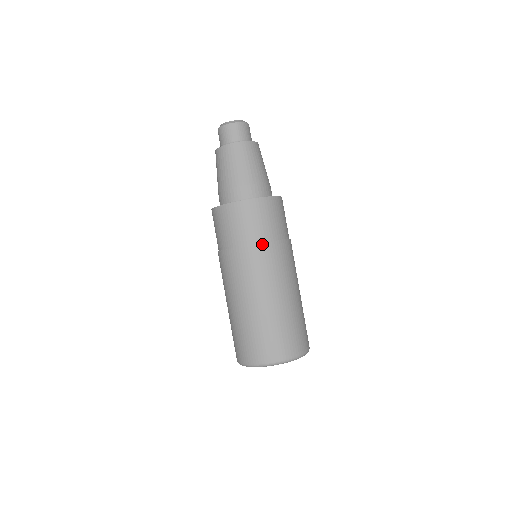
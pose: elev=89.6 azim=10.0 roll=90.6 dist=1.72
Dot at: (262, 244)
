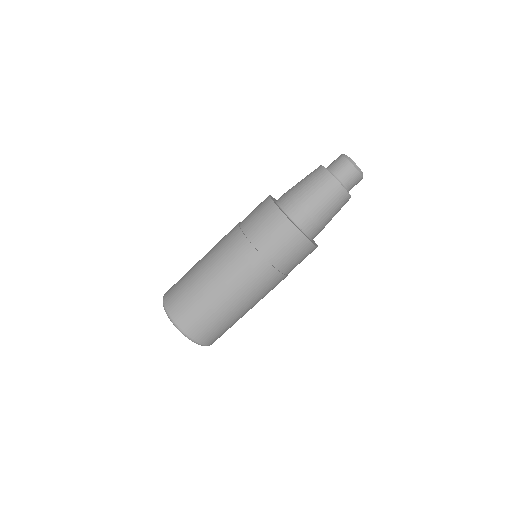
Dot at: (286, 276)
